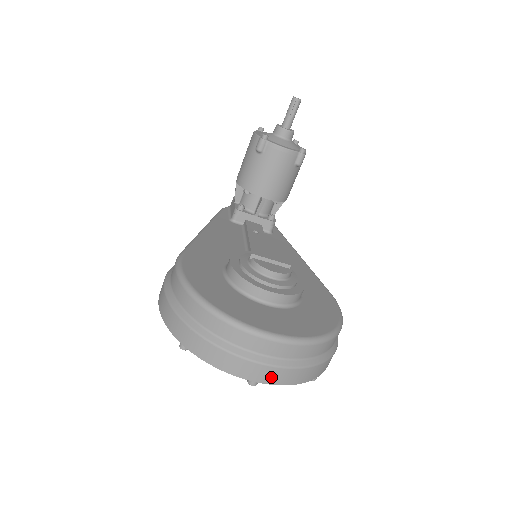
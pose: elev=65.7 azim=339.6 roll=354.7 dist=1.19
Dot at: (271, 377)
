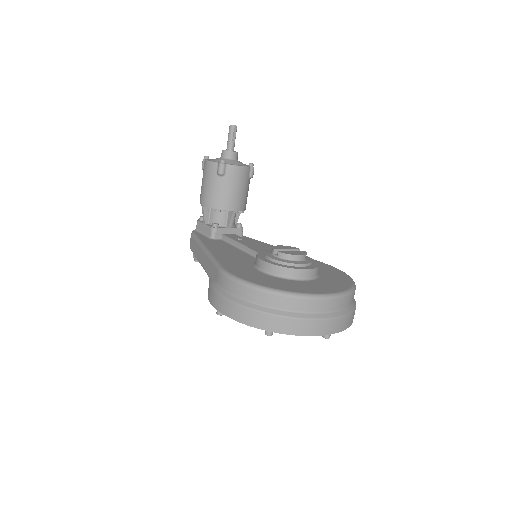
Dot at: (338, 326)
